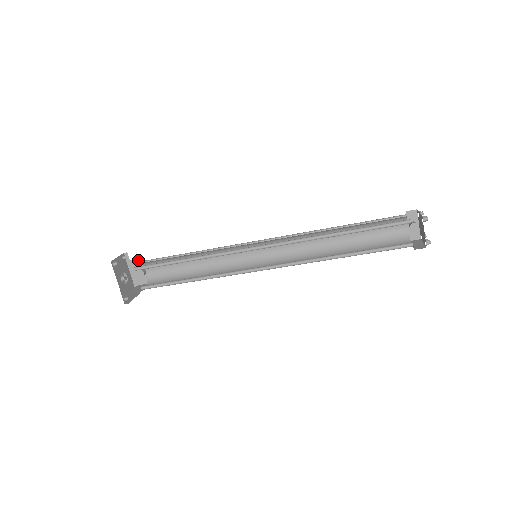
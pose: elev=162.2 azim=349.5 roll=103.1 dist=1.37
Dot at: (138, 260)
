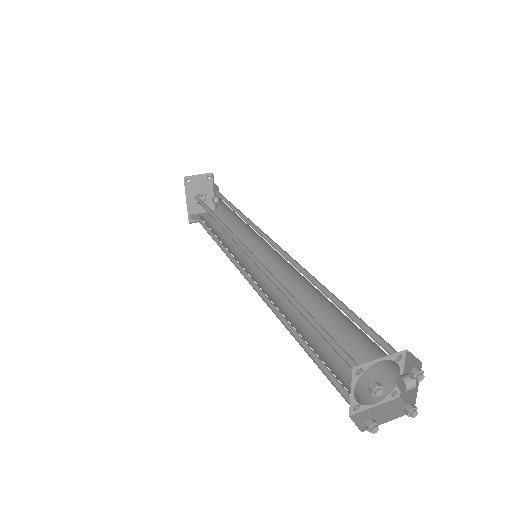
Dot at: (217, 186)
